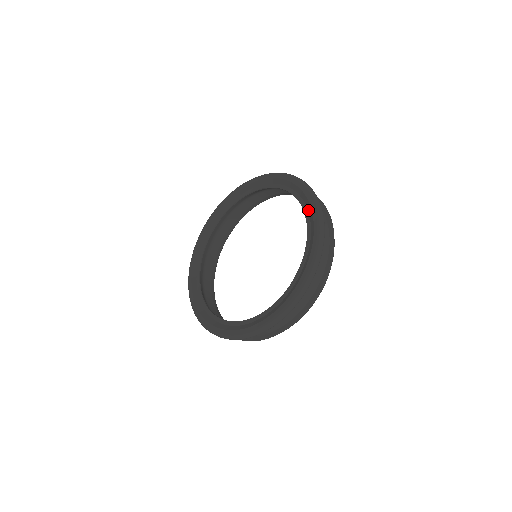
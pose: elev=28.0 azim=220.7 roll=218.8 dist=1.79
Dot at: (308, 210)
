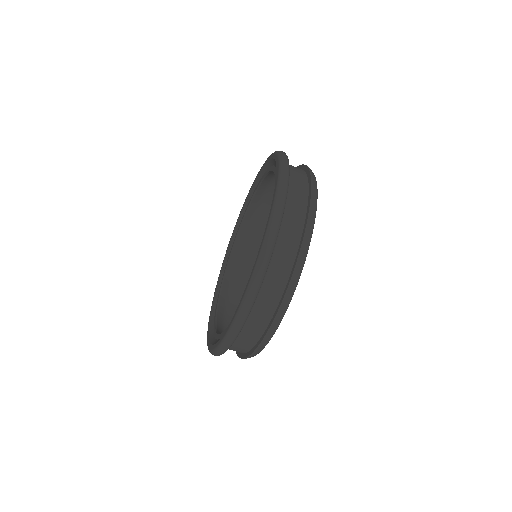
Dot at: occluded
